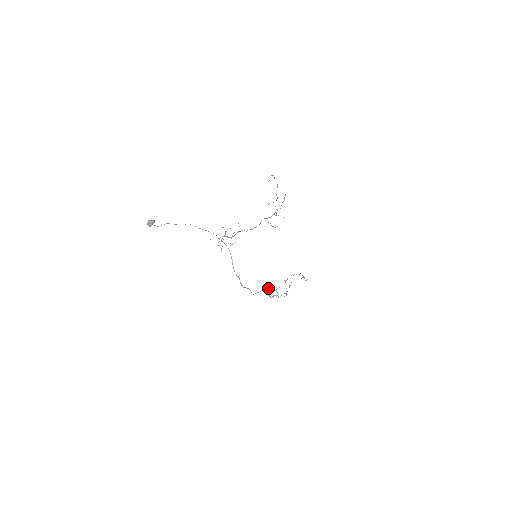
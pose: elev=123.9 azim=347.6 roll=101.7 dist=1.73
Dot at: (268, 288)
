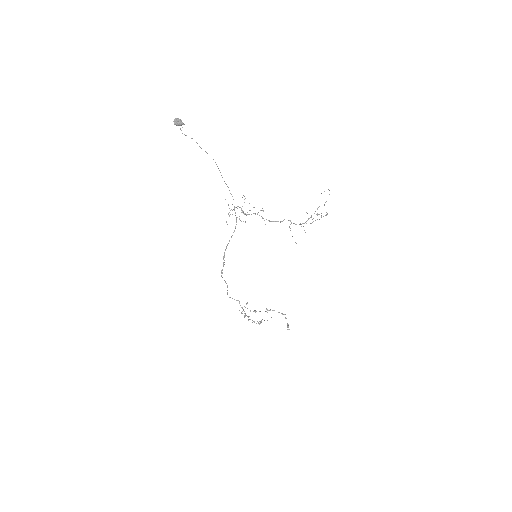
Dot at: (246, 303)
